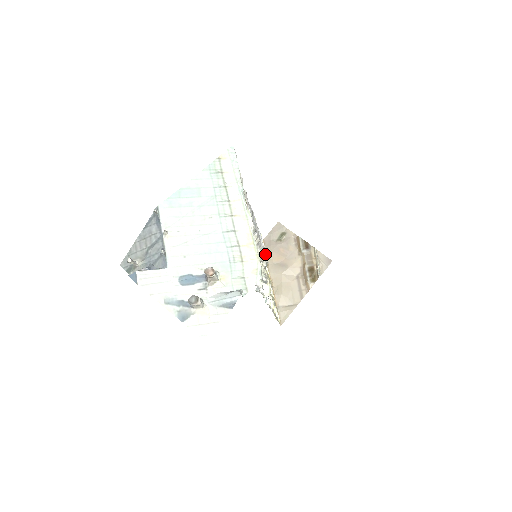
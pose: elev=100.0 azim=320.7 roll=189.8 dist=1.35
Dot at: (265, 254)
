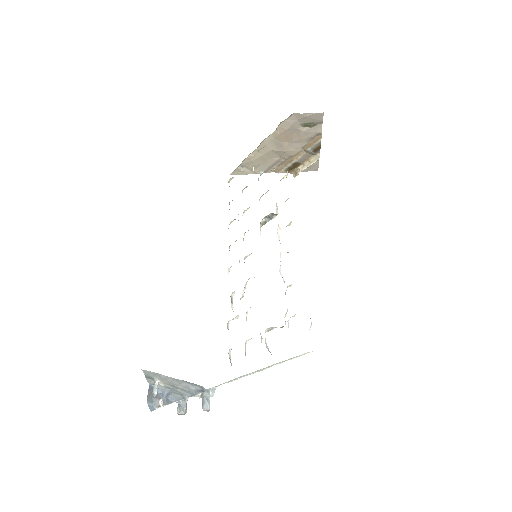
Dot at: occluded
